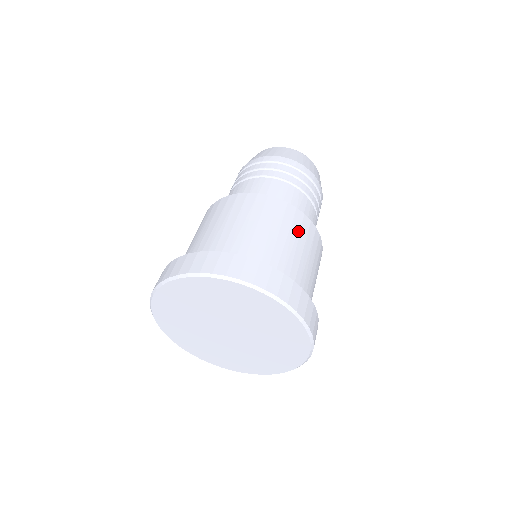
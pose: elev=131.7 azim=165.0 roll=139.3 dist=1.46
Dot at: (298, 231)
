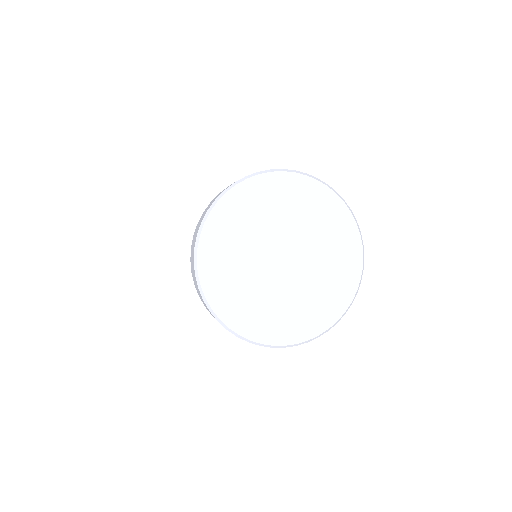
Dot at: occluded
